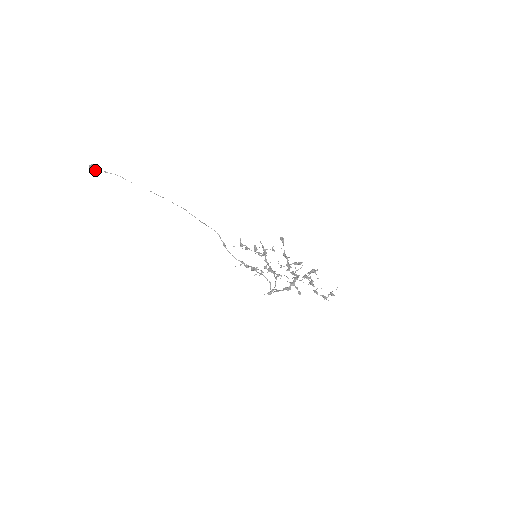
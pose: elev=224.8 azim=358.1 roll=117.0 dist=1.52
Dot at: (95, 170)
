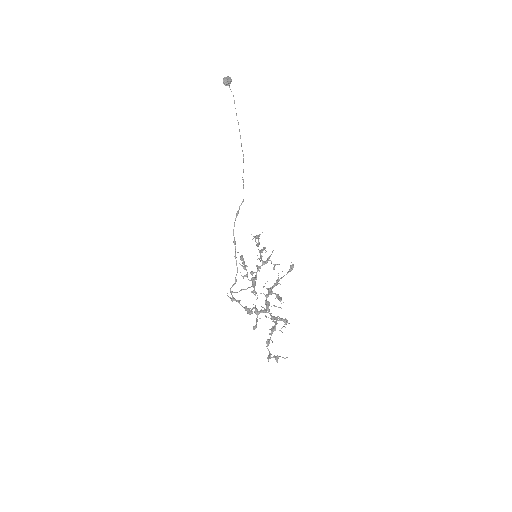
Dot at: (226, 81)
